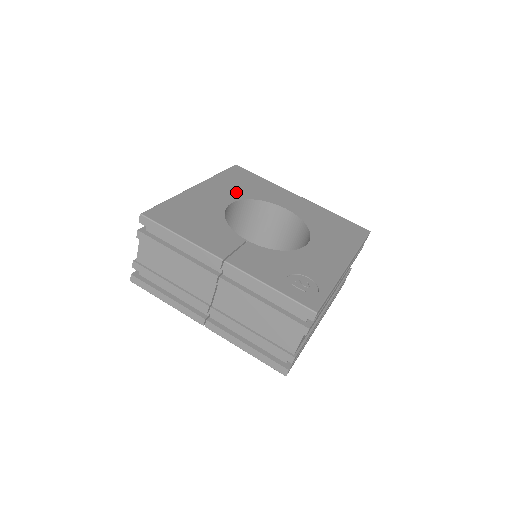
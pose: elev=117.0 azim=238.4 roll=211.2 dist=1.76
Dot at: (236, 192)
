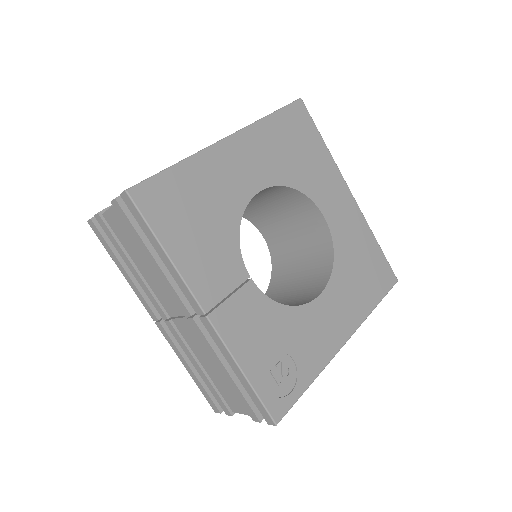
Dot at: (277, 166)
